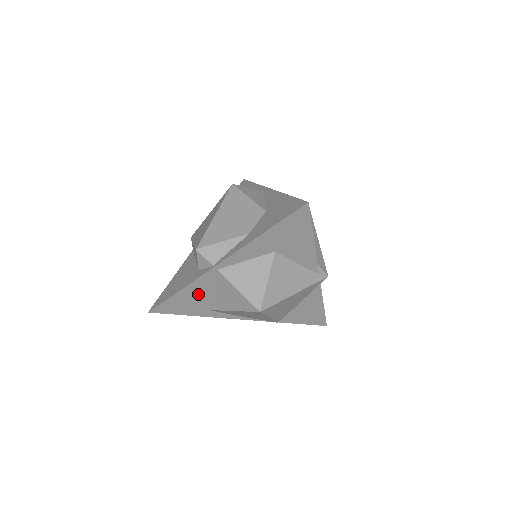
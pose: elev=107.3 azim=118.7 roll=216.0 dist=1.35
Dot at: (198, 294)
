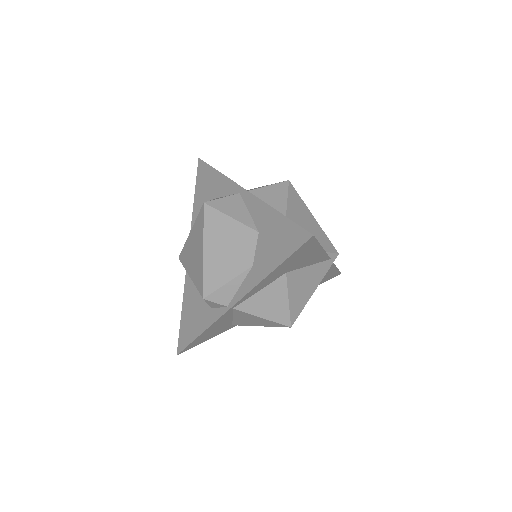
Dot at: (219, 325)
